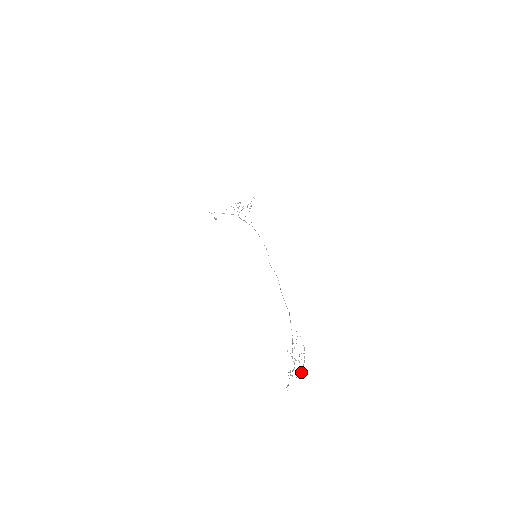
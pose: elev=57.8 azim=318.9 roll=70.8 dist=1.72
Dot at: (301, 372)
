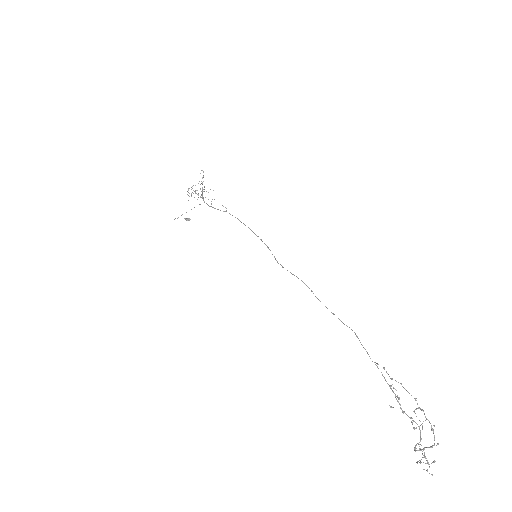
Dot at: occluded
